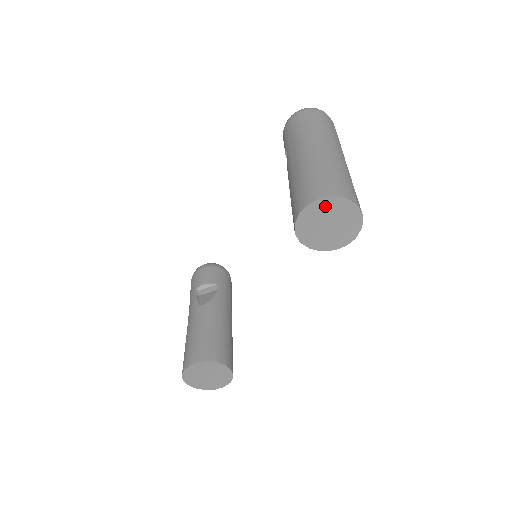
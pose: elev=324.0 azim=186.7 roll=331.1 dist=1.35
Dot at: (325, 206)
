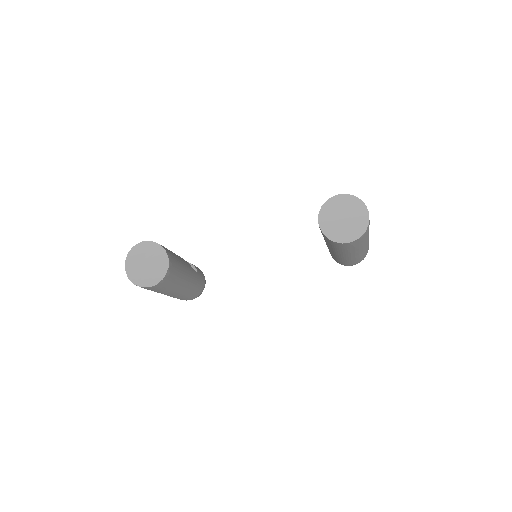
Dot at: (354, 204)
